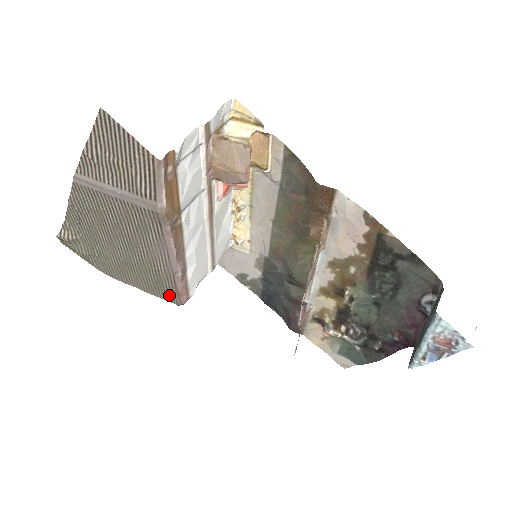
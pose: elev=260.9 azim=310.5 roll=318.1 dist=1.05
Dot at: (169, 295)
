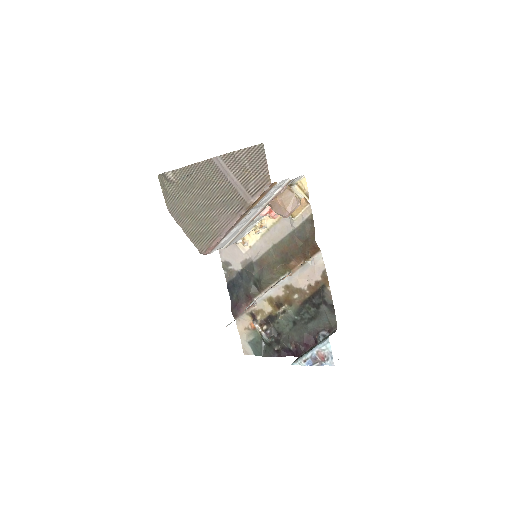
Dot at: (201, 244)
